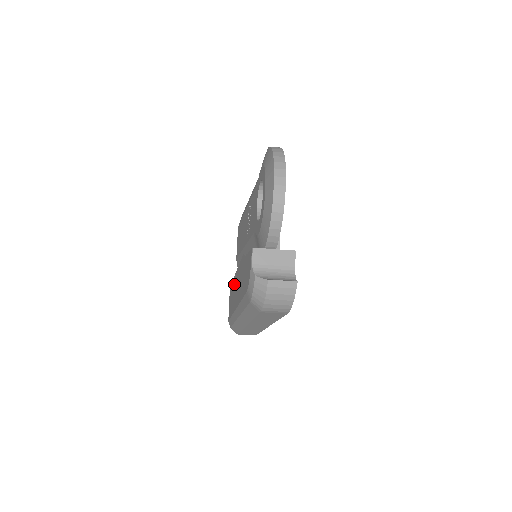
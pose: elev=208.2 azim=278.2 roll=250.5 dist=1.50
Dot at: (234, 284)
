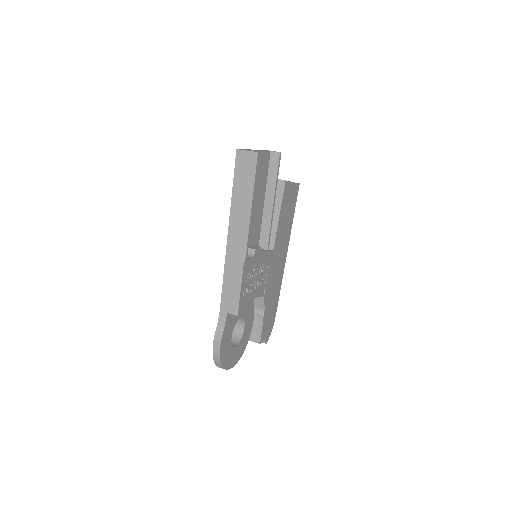
Dot at: occluded
